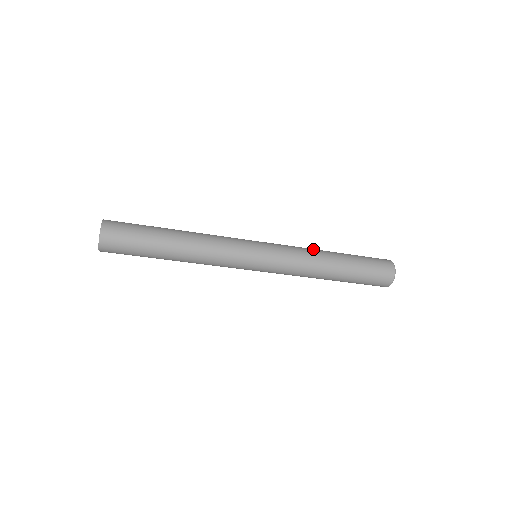
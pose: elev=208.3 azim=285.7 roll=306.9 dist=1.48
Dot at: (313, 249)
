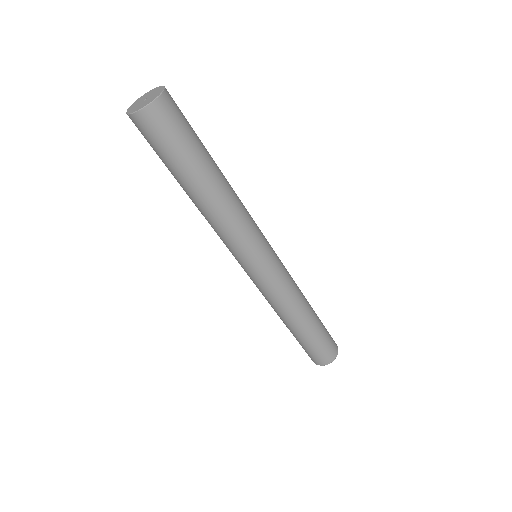
Dot at: (302, 296)
